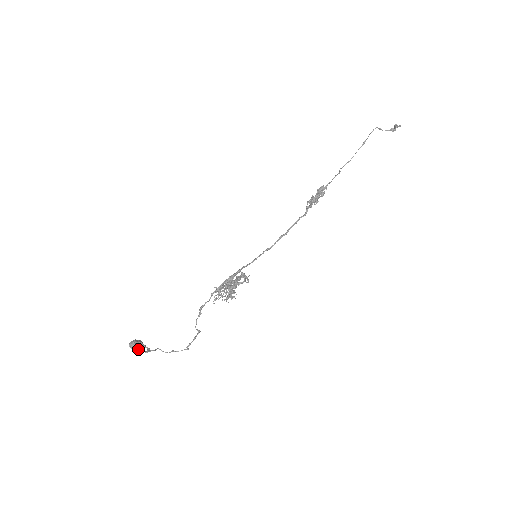
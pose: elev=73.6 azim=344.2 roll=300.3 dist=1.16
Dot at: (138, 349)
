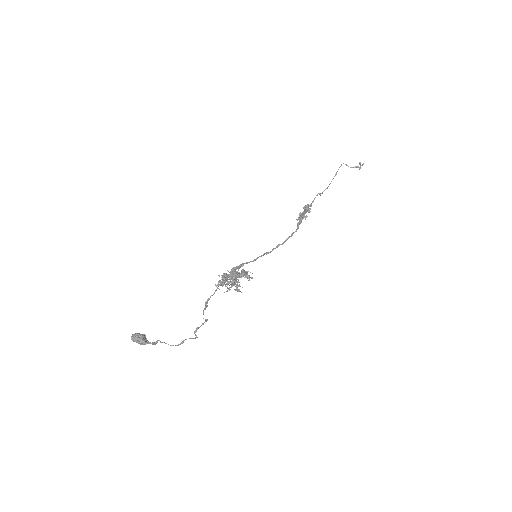
Dot at: (141, 340)
